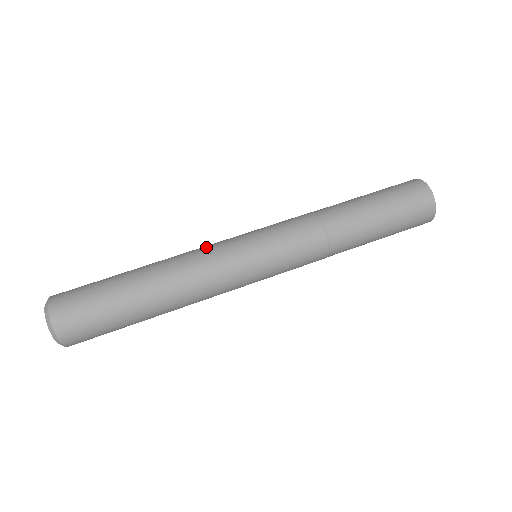
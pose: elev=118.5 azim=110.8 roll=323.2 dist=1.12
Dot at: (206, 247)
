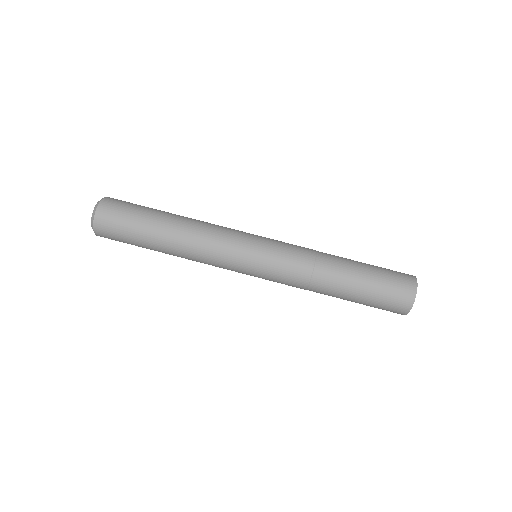
Dot at: (219, 241)
